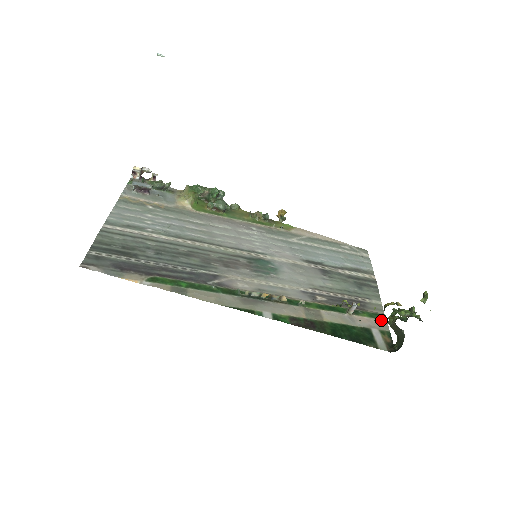
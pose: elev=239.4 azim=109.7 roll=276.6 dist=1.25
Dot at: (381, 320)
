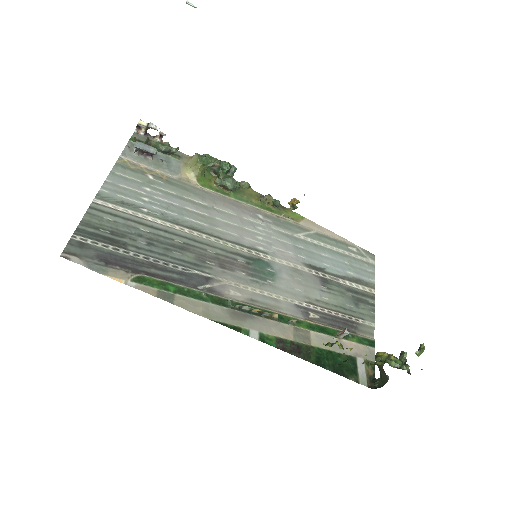
Dot at: (369, 347)
